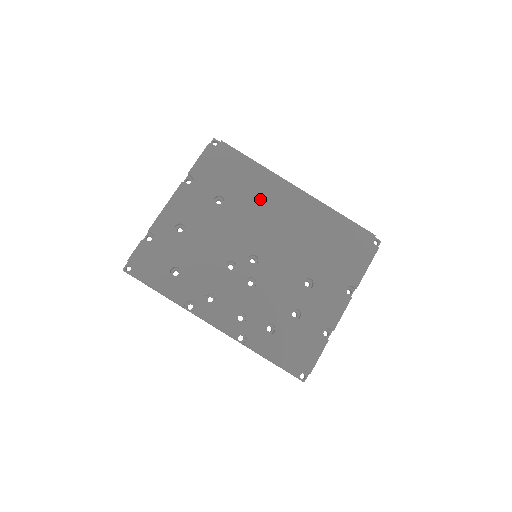
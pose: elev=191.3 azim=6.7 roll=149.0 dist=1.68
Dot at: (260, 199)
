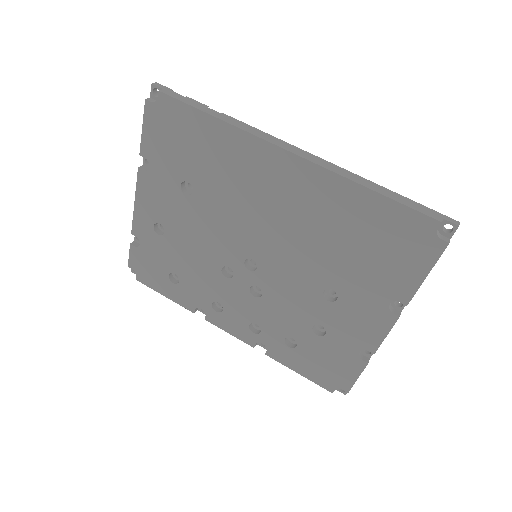
Dot at: (237, 179)
